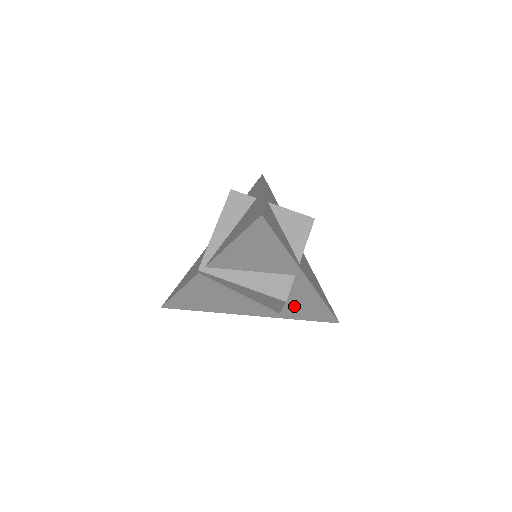
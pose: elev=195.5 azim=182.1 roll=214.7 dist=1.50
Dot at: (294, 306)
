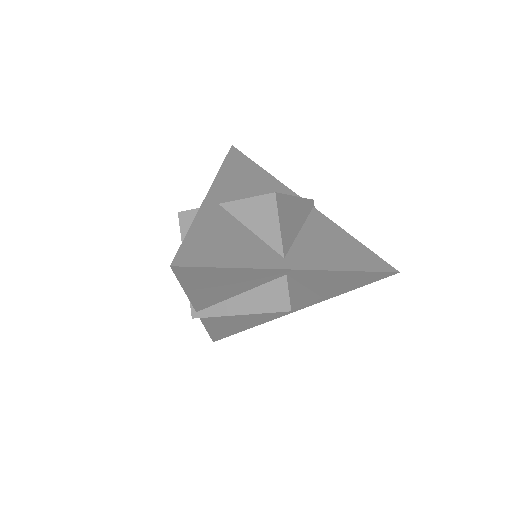
Dot at: (327, 288)
